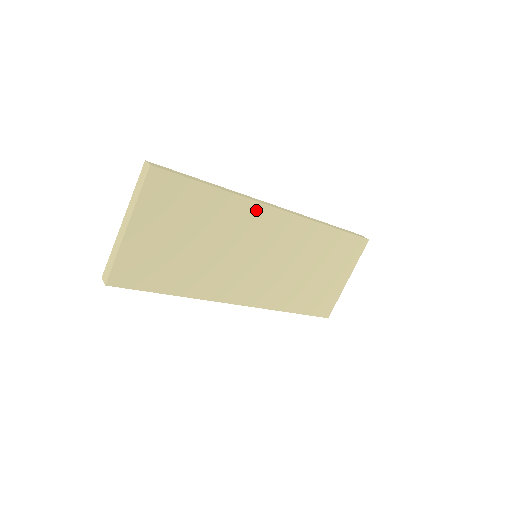
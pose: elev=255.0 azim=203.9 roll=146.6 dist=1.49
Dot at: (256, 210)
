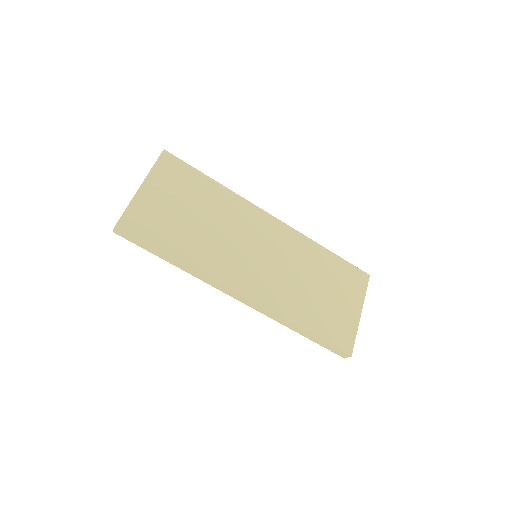
Dot at: (250, 209)
